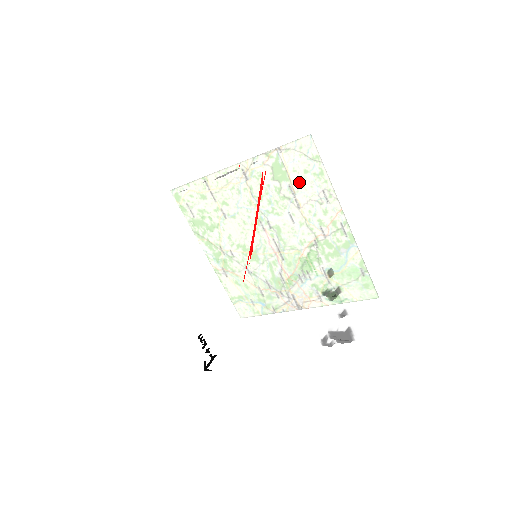
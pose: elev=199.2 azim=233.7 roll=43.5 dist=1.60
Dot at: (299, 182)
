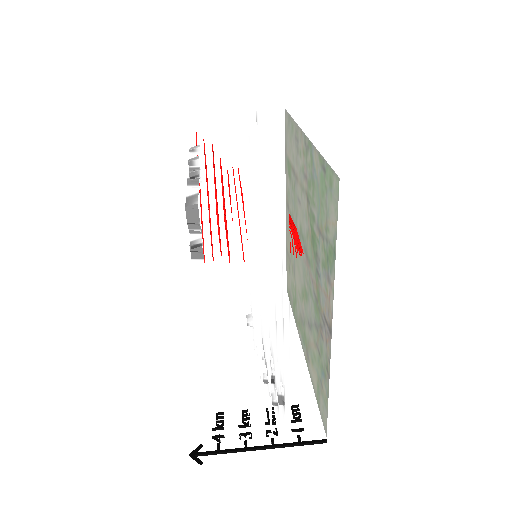
Dot at: occluded
